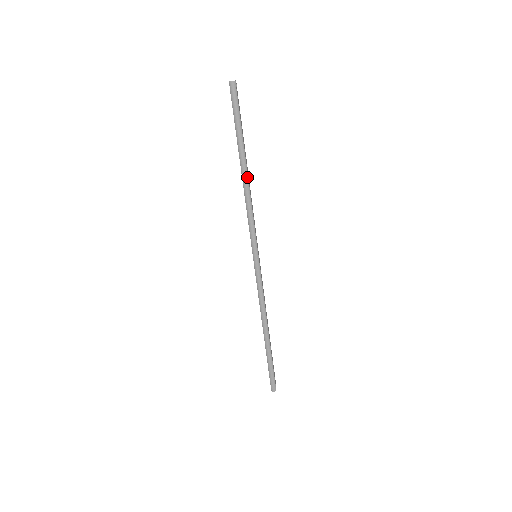
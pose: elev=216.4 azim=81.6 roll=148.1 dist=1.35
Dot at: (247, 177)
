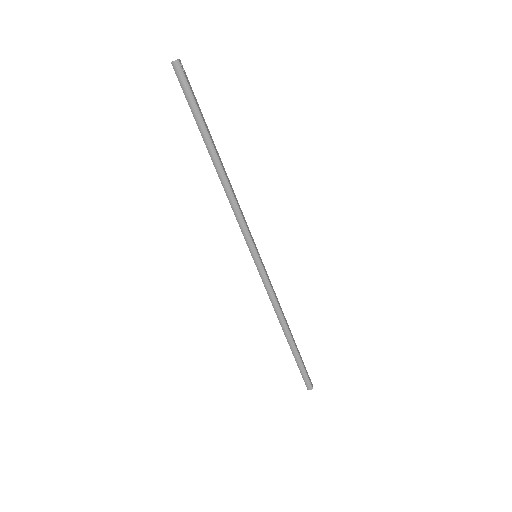
Dot at: (223, 171)
